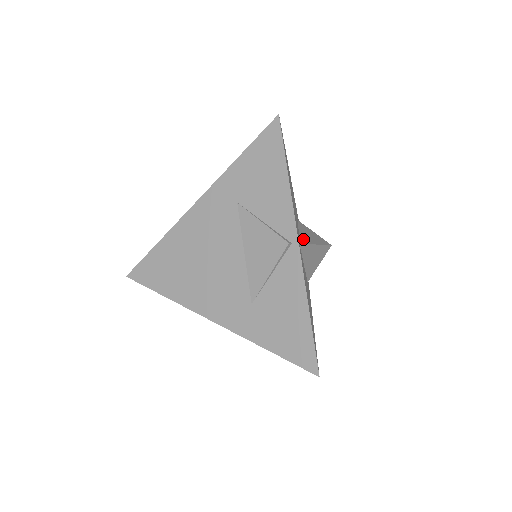
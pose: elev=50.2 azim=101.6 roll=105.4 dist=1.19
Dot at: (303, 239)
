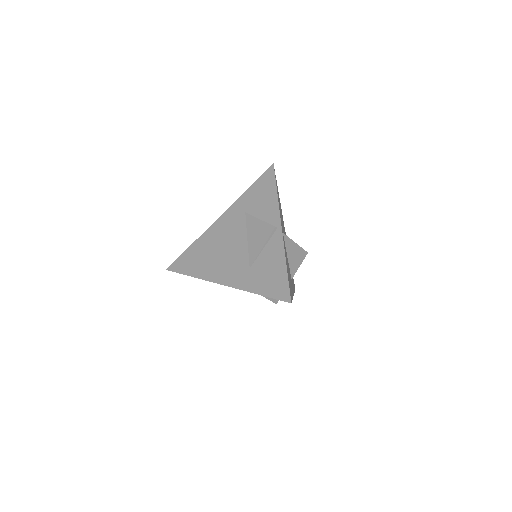
Dot at: occluded
